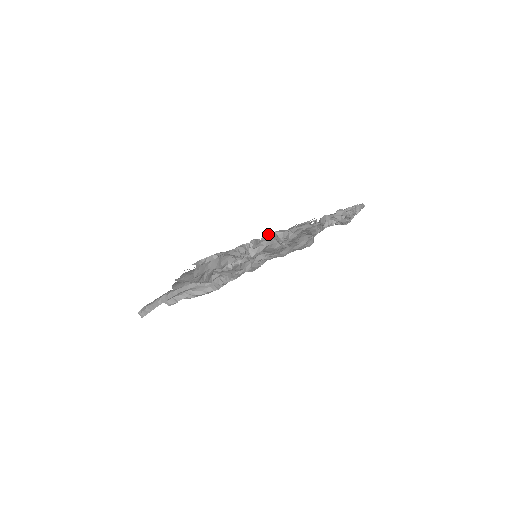
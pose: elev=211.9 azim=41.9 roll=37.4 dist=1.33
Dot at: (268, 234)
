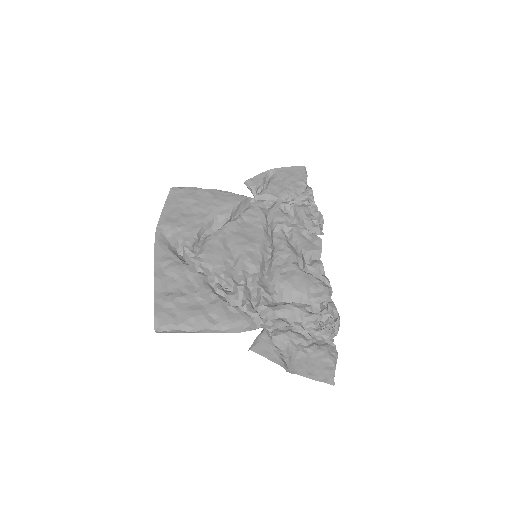
Dot at: (338, 314)
